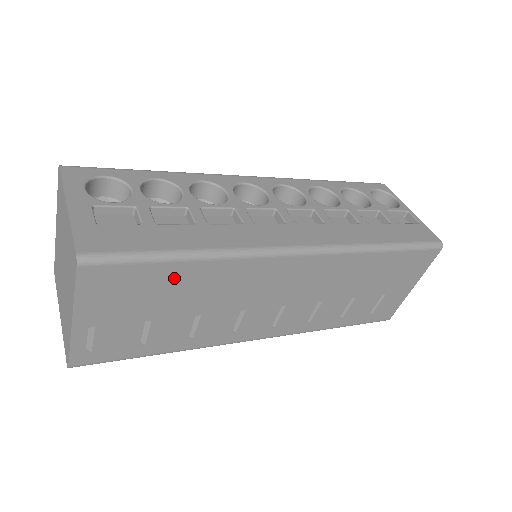
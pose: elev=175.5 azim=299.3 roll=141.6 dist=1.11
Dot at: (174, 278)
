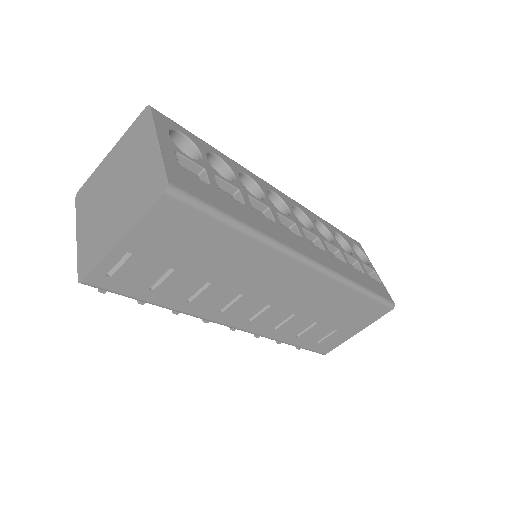
Dot at: (219, 240)
